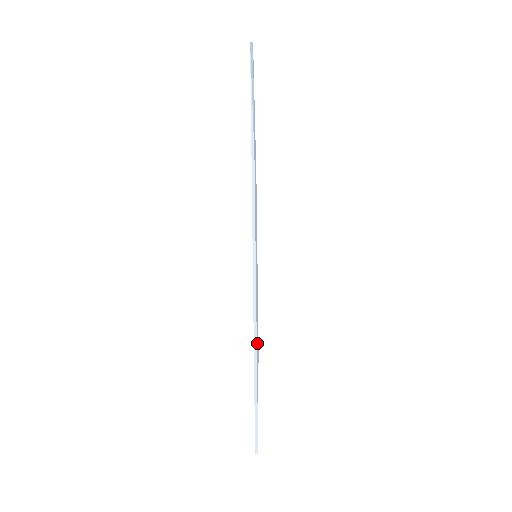
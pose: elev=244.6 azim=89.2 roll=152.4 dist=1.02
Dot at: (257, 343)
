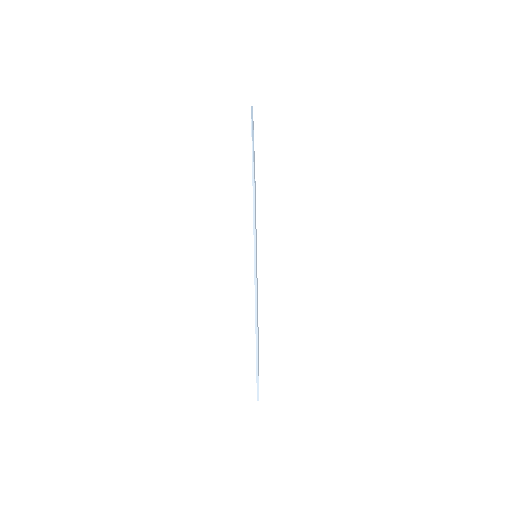
Dot at: occluded
